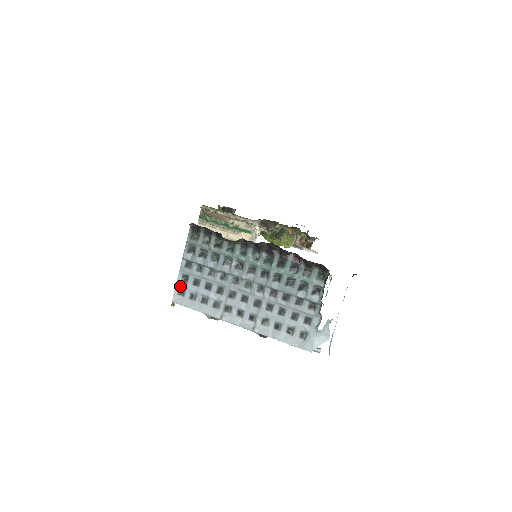
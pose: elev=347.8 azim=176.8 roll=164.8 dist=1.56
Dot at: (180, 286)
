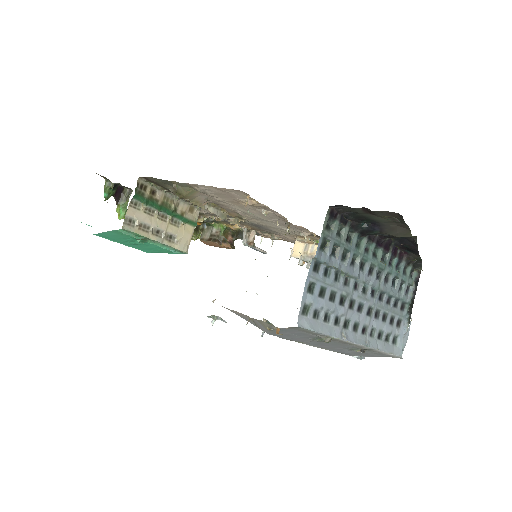
Dot at: (305, 300)
